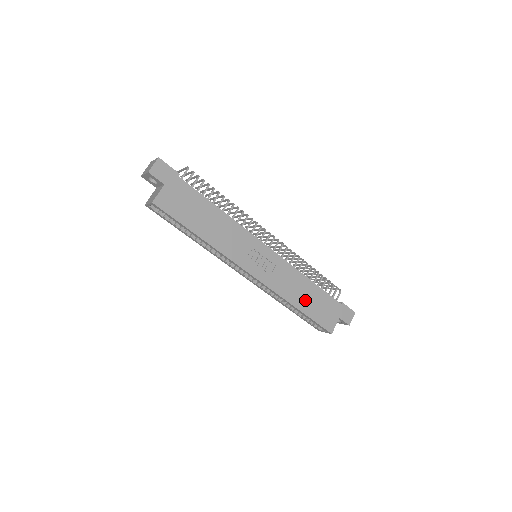
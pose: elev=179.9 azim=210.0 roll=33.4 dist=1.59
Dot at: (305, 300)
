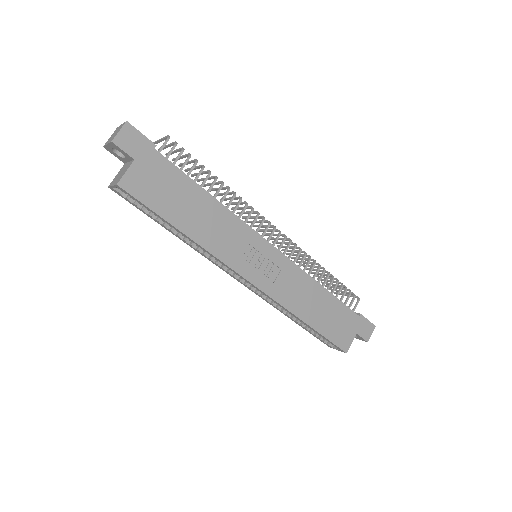
Dot at: (316, 312)
